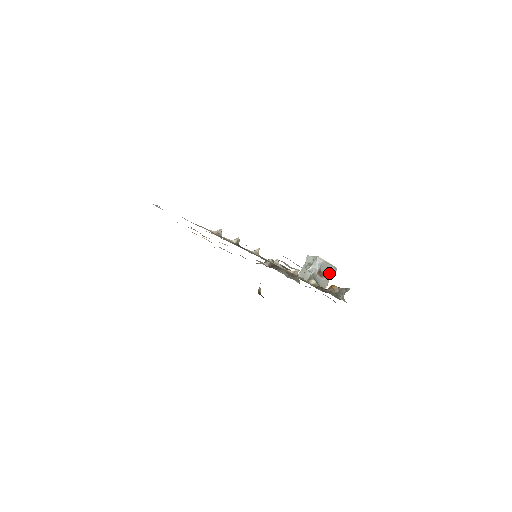
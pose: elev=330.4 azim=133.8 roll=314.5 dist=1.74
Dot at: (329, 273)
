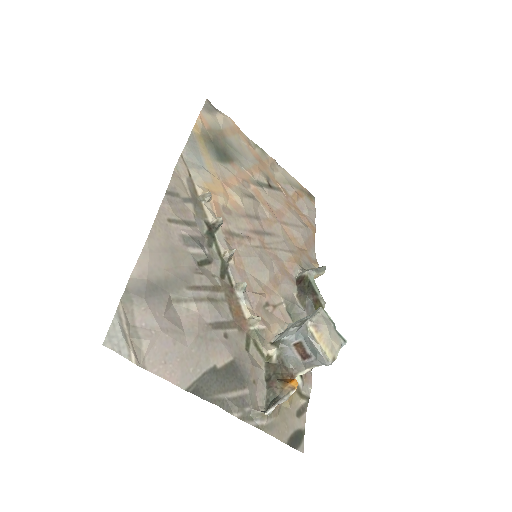
Dot at: (311, 359)
